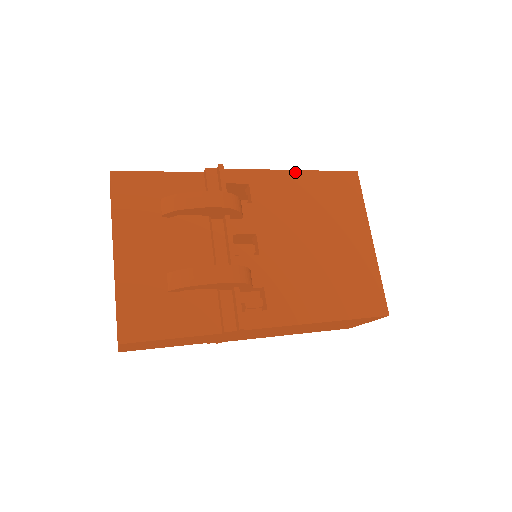
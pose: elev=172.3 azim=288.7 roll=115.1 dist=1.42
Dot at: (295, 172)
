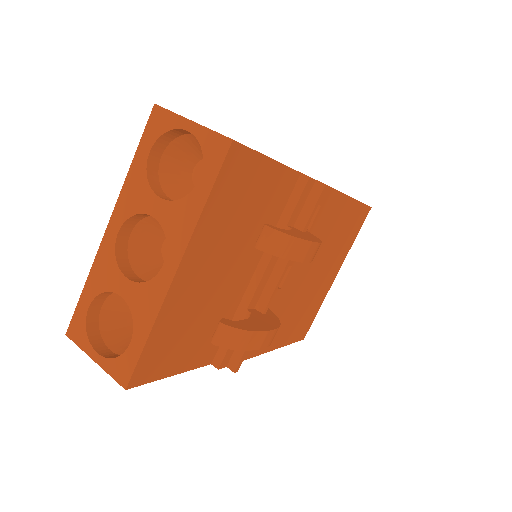
Dot at: (349, 199)
